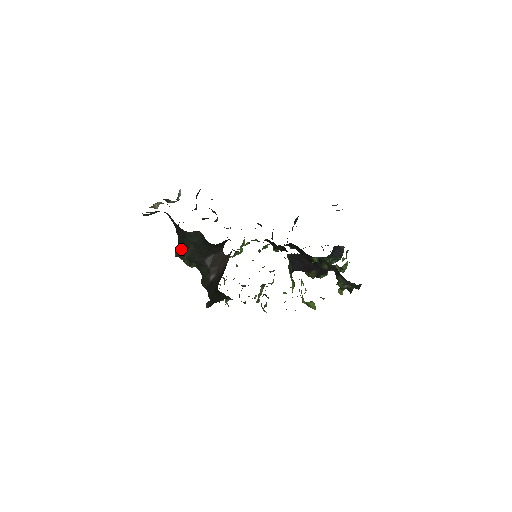
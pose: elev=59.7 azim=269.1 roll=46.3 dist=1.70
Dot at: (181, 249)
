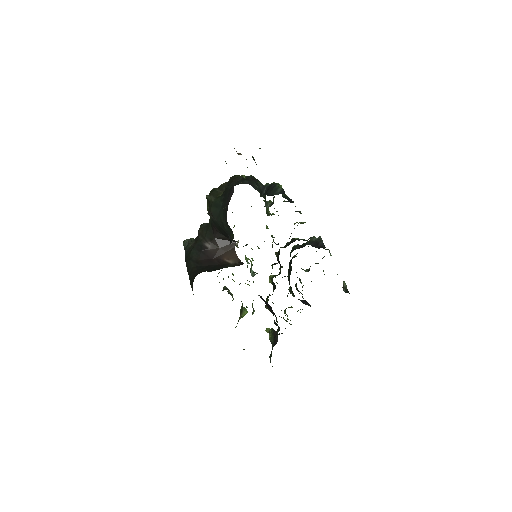
Dot at: (213, 206)
